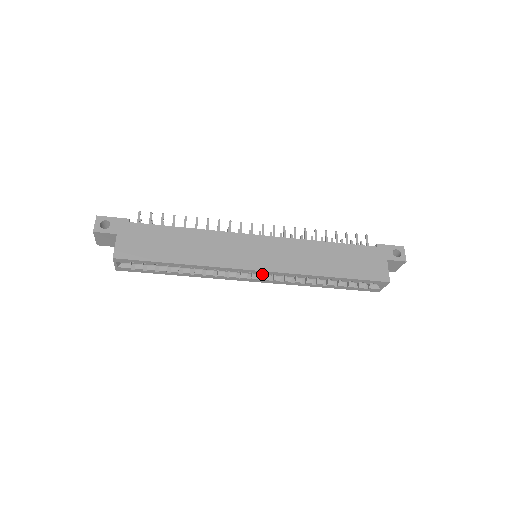
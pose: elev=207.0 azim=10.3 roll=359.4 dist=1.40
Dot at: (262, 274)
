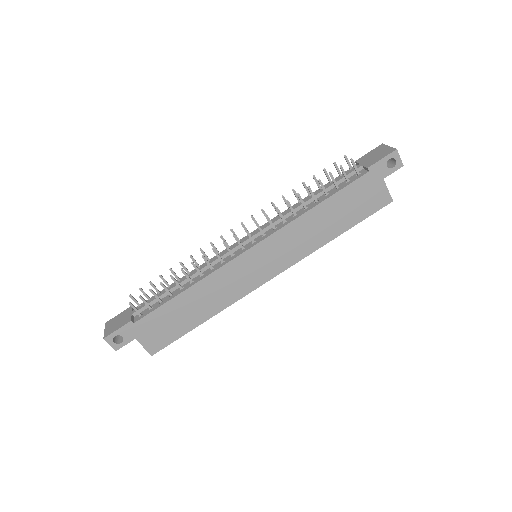
Dot at: occluded
